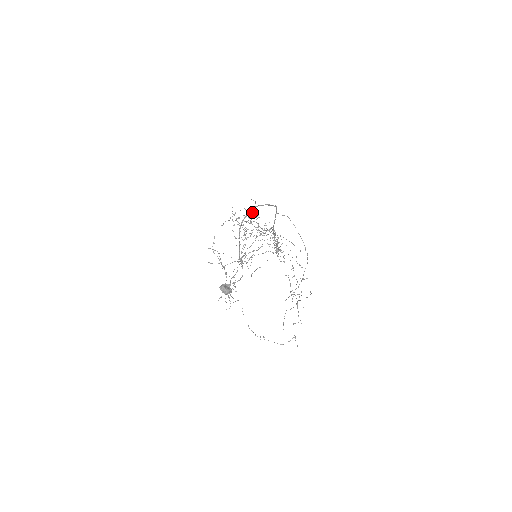
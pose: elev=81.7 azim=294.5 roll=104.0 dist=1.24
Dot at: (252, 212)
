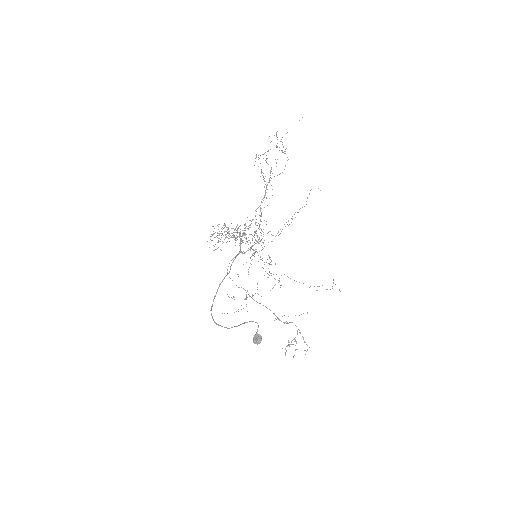
Dot at: occluded
